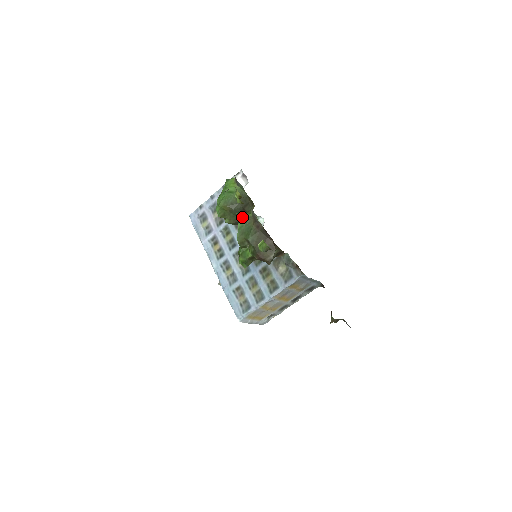
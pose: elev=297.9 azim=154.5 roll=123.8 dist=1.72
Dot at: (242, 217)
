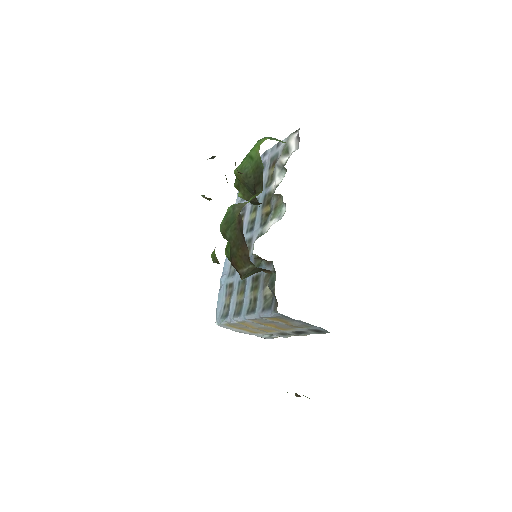
Dot at: occluded
